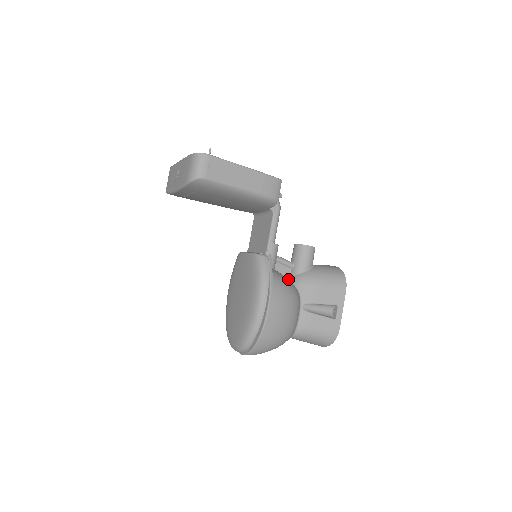
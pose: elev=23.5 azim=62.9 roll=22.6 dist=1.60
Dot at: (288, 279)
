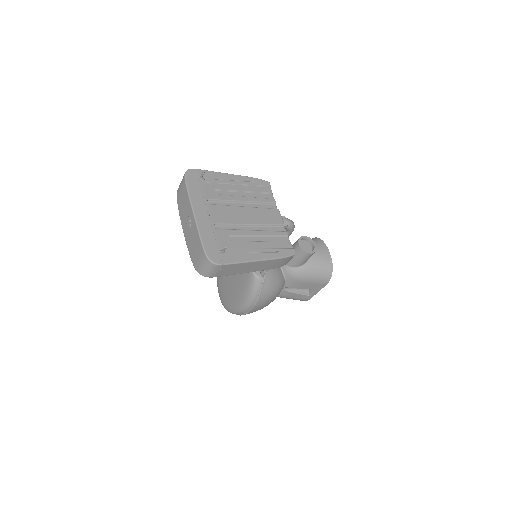
Dot at: occluded
